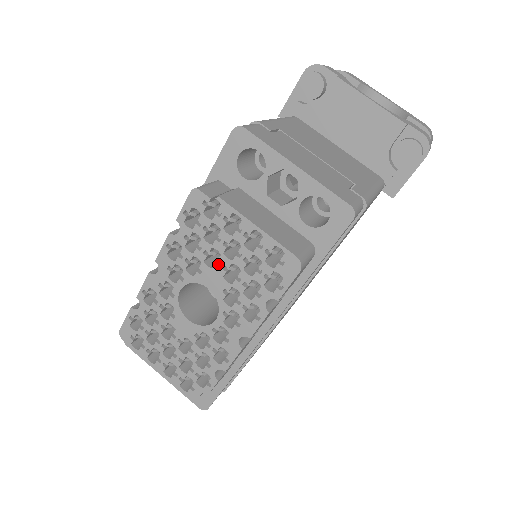
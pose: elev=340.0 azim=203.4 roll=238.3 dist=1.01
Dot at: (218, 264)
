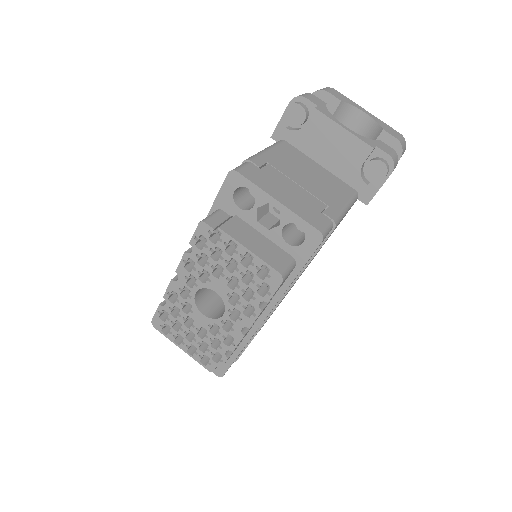
Dot at: (222, 275)
